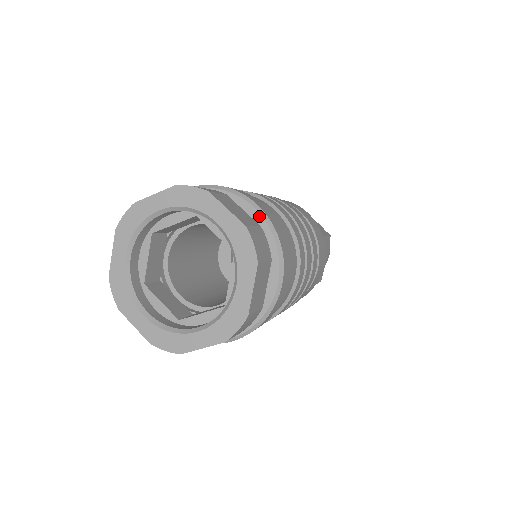
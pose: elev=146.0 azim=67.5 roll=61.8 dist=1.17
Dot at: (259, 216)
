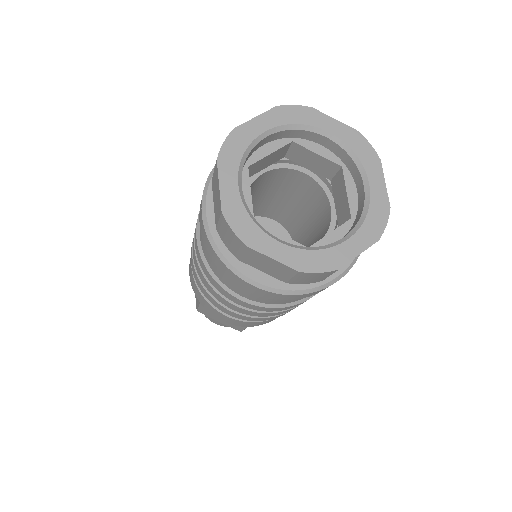
Dot at: occluded
